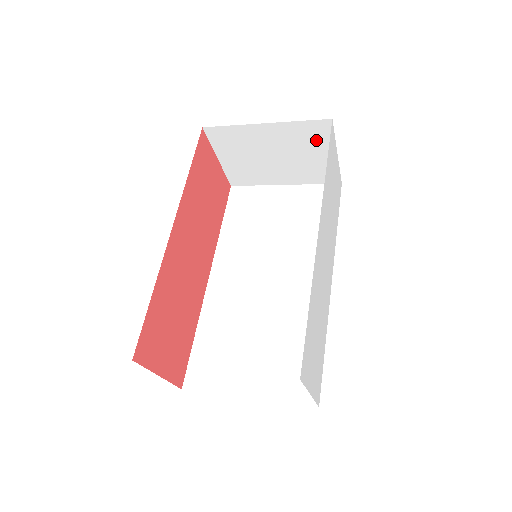
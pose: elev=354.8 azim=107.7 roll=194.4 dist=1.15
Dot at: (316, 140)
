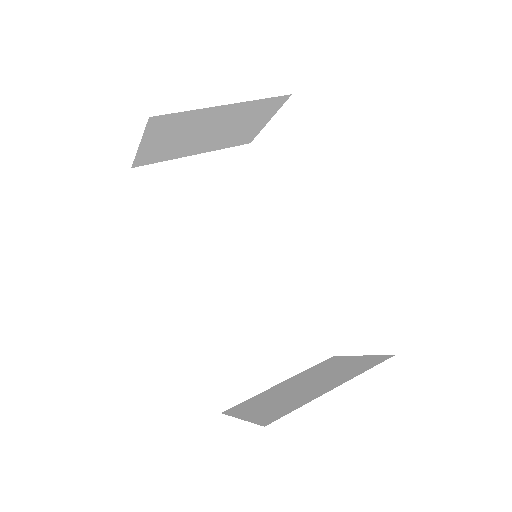
Dot at: (261, 113)
